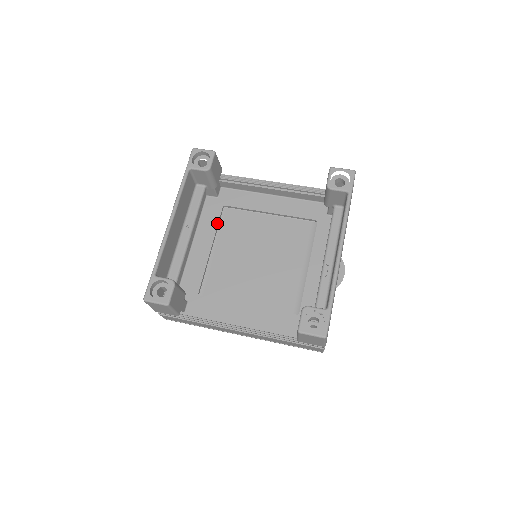
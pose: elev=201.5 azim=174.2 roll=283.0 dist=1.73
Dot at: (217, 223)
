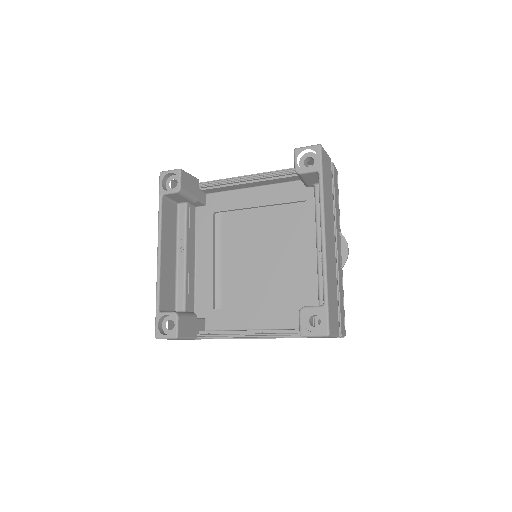
Dot at: (212, 232)
